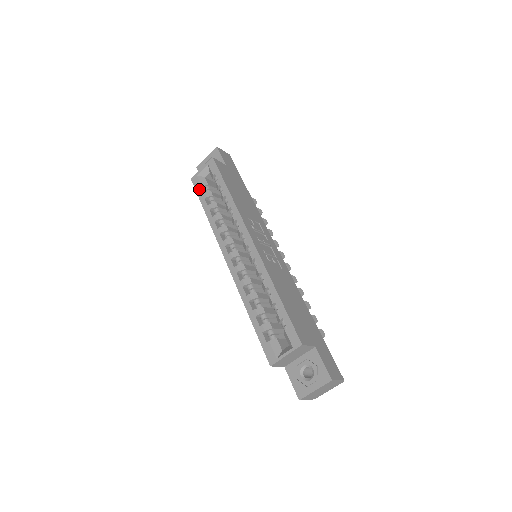
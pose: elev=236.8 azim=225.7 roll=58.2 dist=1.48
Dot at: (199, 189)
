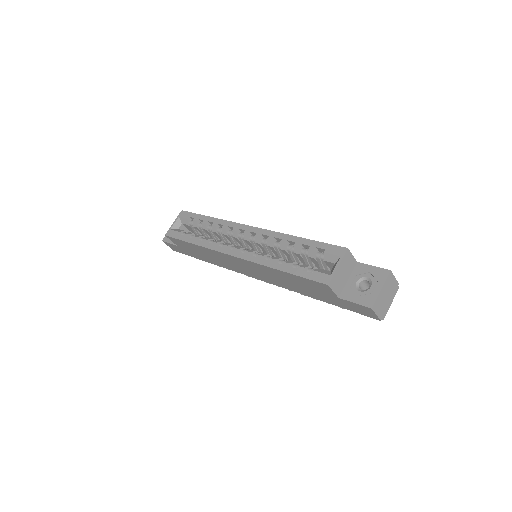
Dot at: (177, 235)
